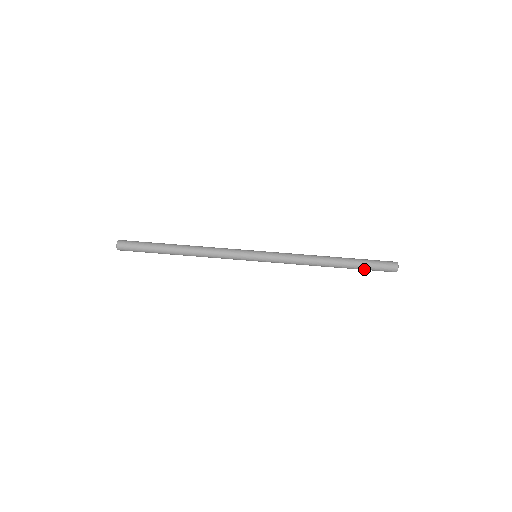
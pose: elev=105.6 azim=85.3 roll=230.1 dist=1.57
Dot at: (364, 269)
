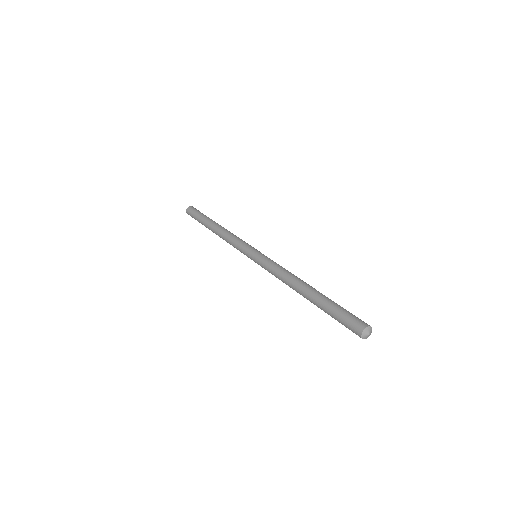
Dot at: (330, 313)
